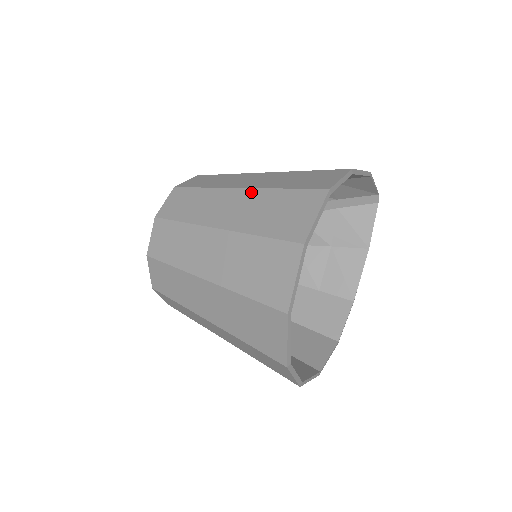
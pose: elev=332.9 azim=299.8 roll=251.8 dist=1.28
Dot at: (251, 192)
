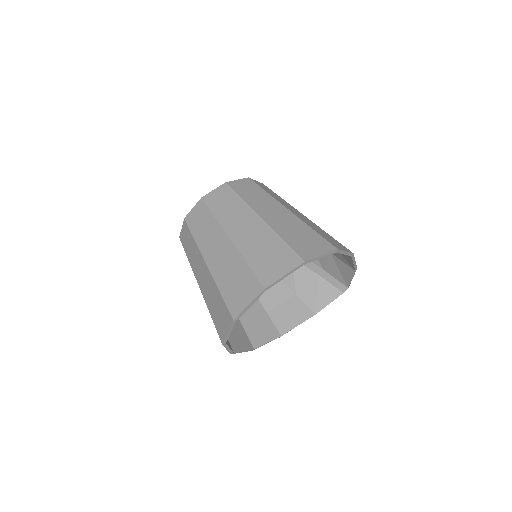
Dot at: (293, 216)
